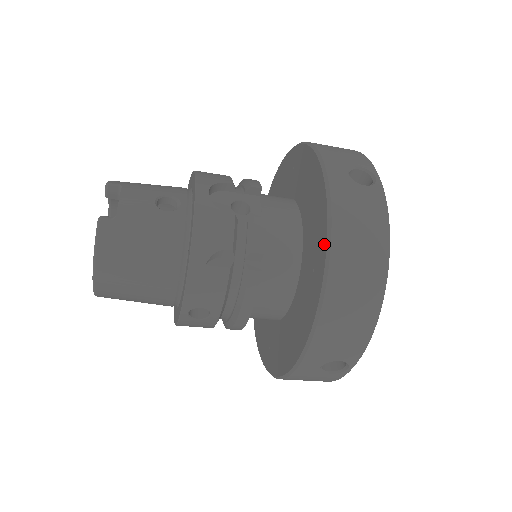
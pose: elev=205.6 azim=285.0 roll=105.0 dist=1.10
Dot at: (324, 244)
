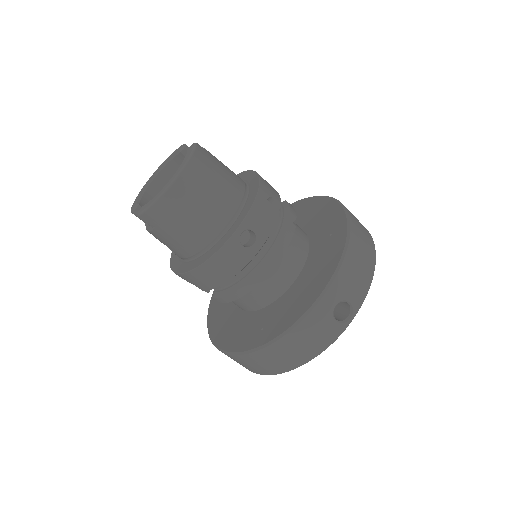
Dot at: (342, 215)
